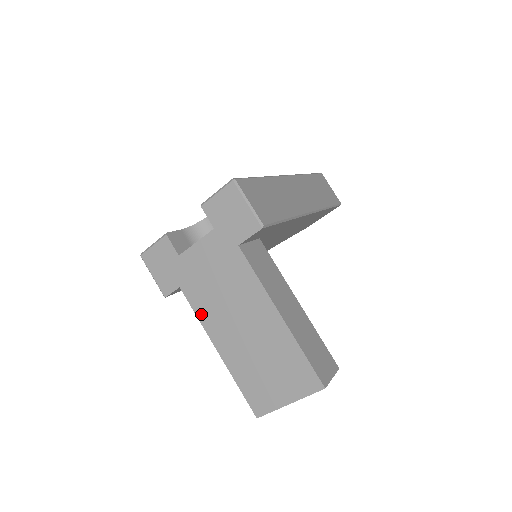
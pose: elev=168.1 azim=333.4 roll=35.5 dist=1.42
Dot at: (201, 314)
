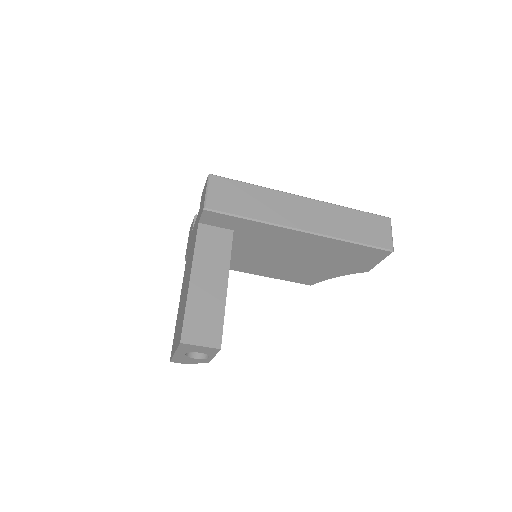
Dot at: (184, 274)
